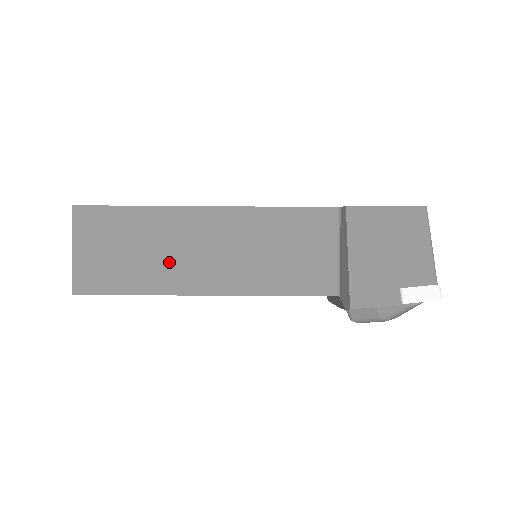
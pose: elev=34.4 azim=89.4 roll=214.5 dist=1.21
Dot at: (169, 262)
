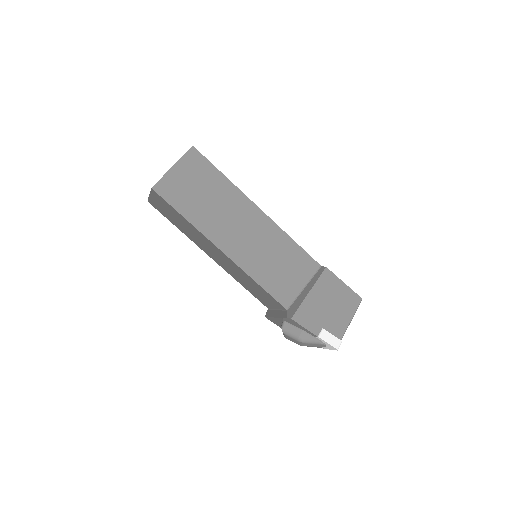
Dot at: (217, 218)
